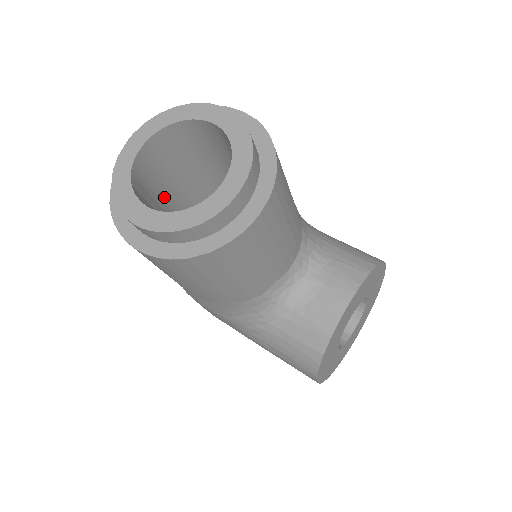
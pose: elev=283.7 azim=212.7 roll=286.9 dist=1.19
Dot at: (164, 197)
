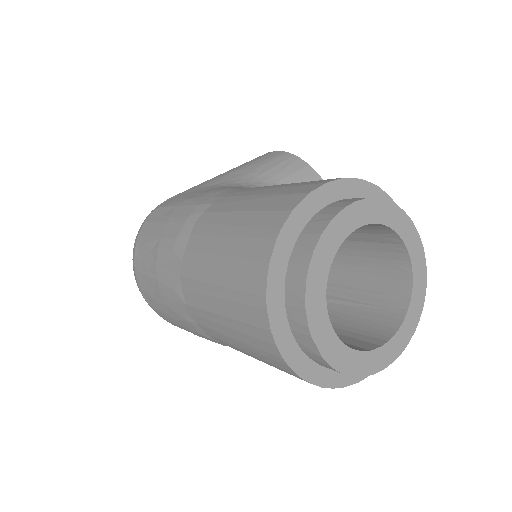
Dot at: occluded
